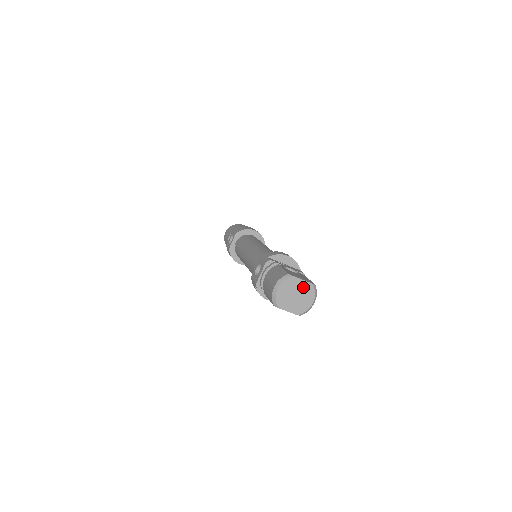
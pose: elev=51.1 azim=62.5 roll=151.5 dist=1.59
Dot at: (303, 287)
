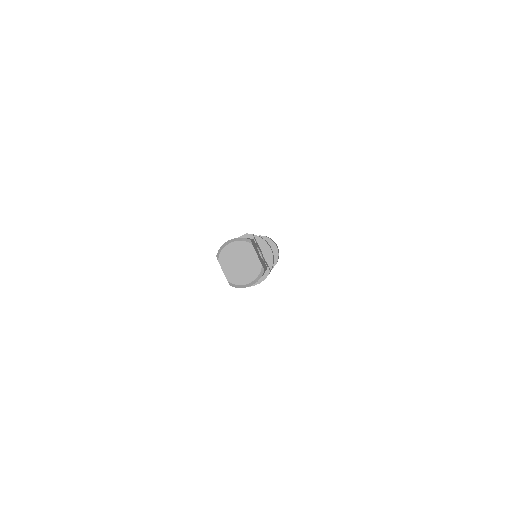
Dot at: (252, 261)
